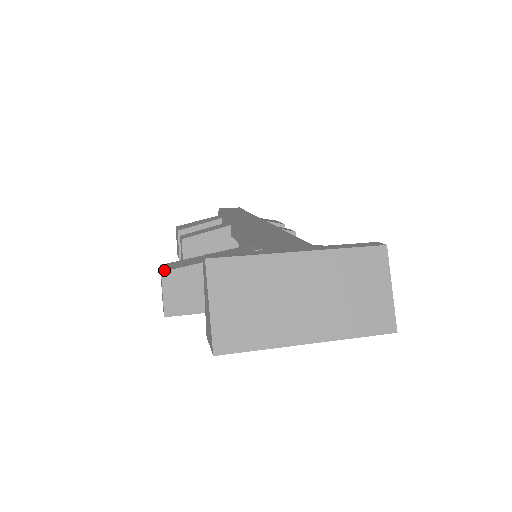
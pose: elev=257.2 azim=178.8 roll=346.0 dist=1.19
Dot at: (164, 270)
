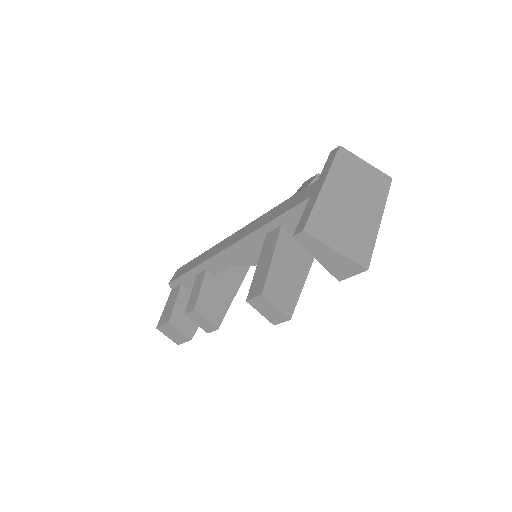
Dot at: (261, 292)
